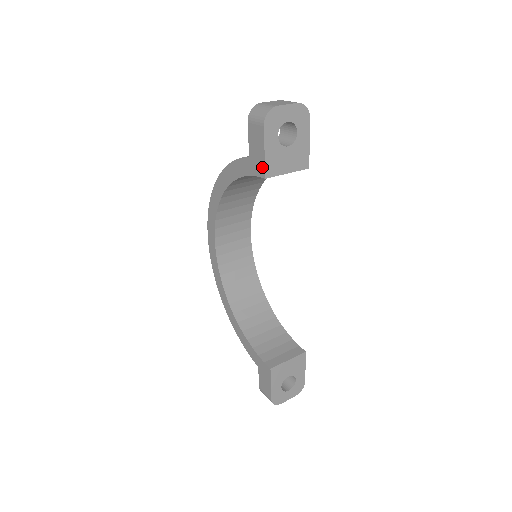
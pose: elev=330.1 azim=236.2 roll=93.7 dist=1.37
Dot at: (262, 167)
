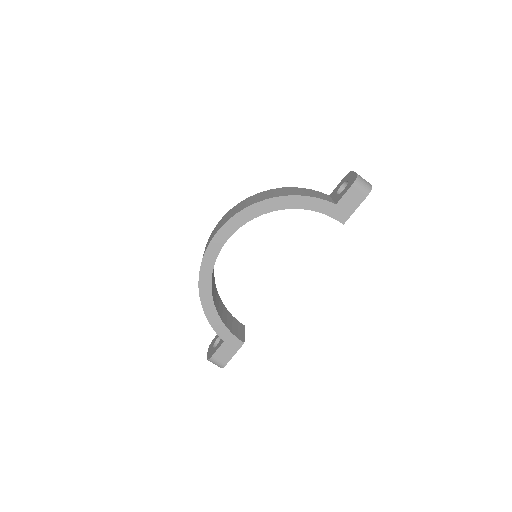
Dot at: (346, 217)
